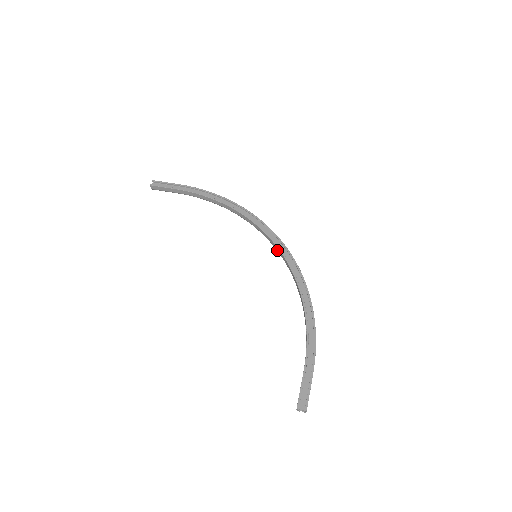
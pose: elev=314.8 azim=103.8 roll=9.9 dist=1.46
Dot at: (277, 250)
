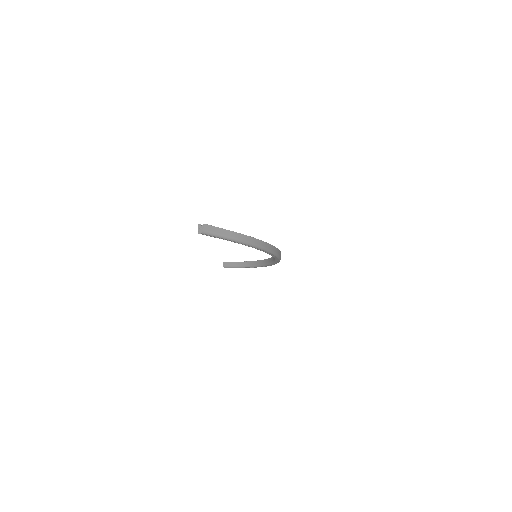
Dot at: occluded
